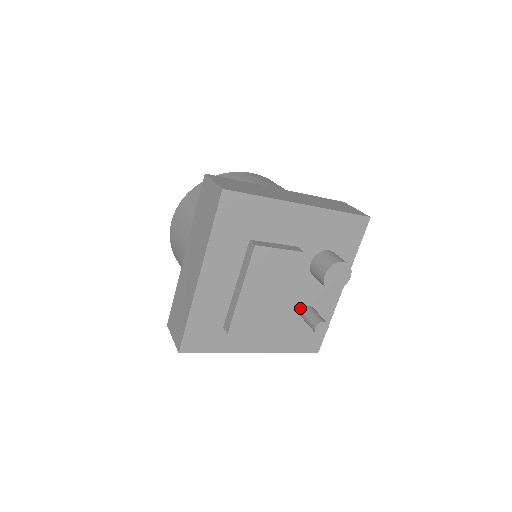
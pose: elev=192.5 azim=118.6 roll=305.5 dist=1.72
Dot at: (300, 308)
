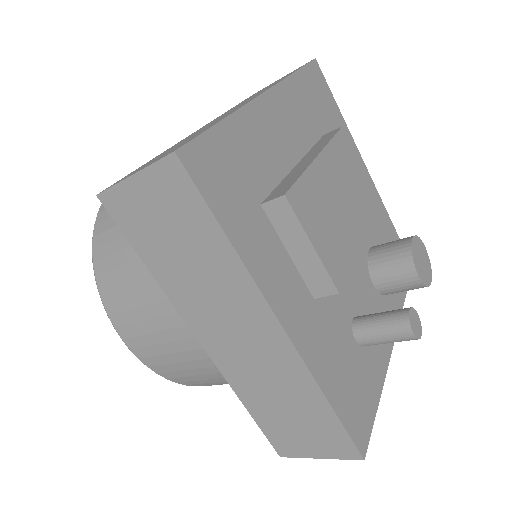
Dot at: (352, 312)
